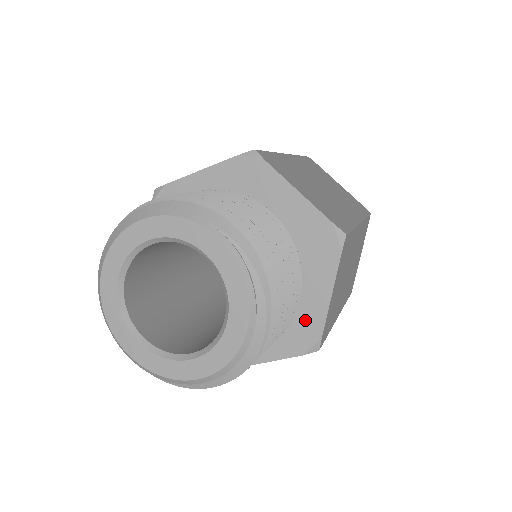
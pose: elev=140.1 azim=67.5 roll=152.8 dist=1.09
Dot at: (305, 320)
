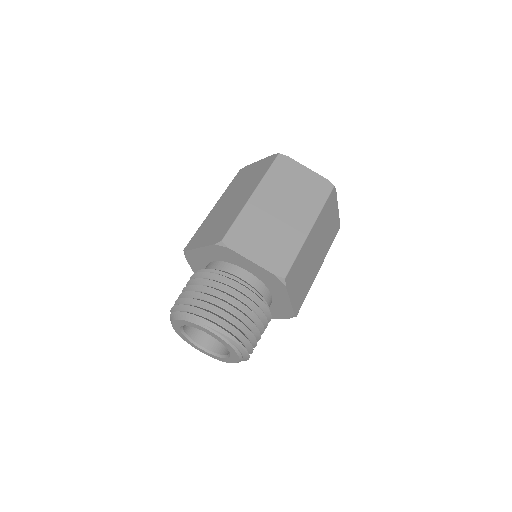
Dot at: (283, 307)
